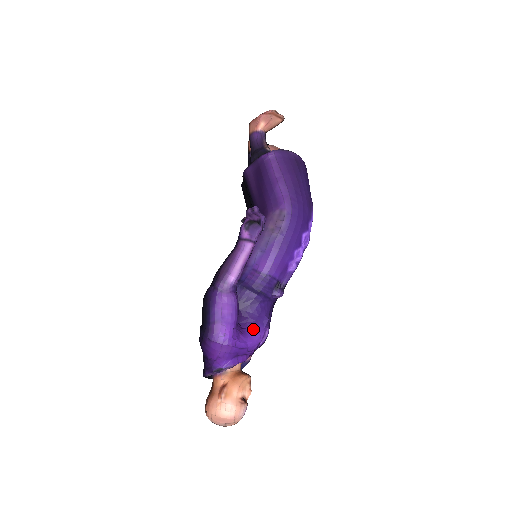
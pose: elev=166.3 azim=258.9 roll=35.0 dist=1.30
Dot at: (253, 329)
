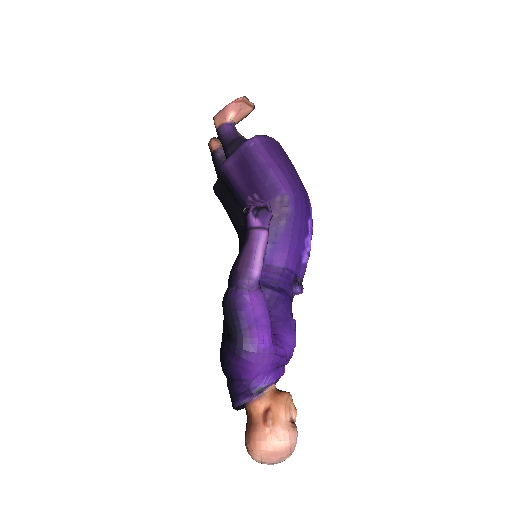
Dot at: (284, 333)
